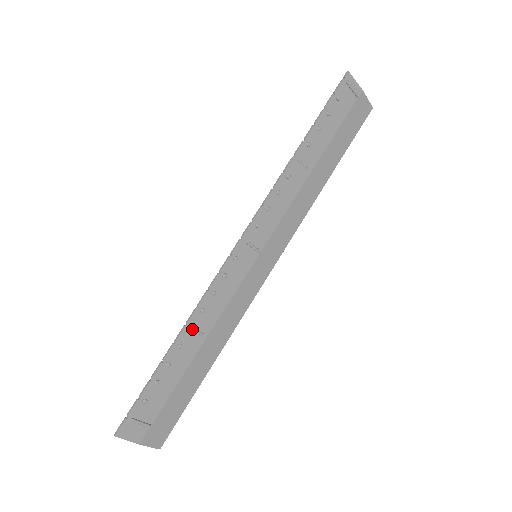
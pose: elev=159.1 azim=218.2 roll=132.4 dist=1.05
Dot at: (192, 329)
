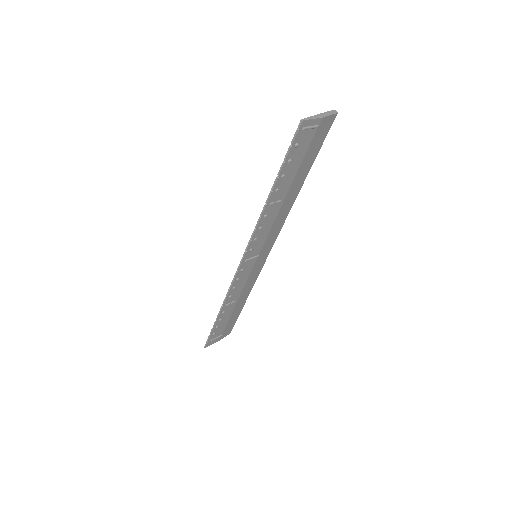
Dot at: (227, 305)
